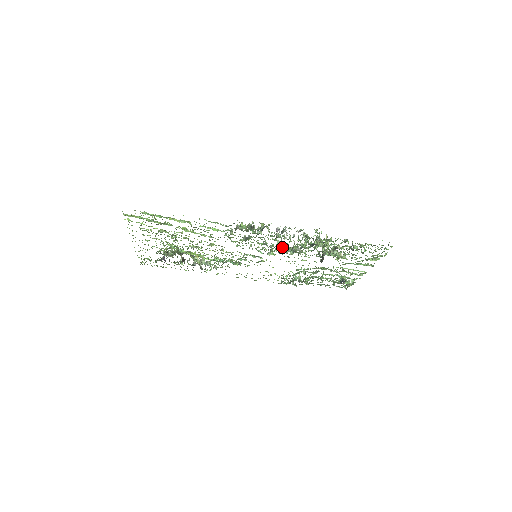
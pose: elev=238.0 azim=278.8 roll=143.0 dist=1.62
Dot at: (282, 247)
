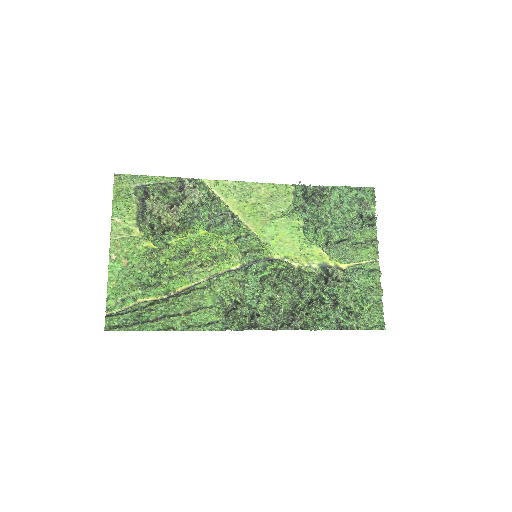
Dot at: (280, 291)
